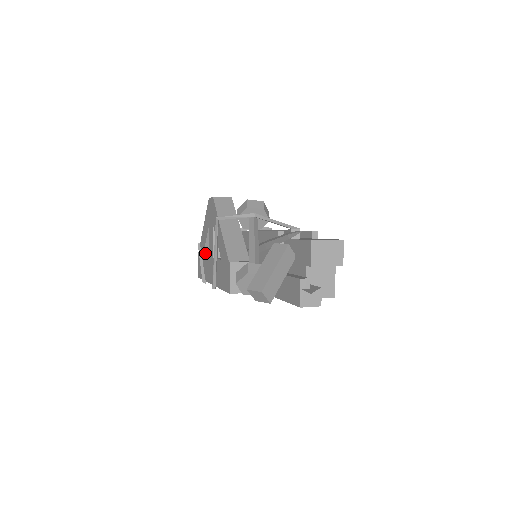
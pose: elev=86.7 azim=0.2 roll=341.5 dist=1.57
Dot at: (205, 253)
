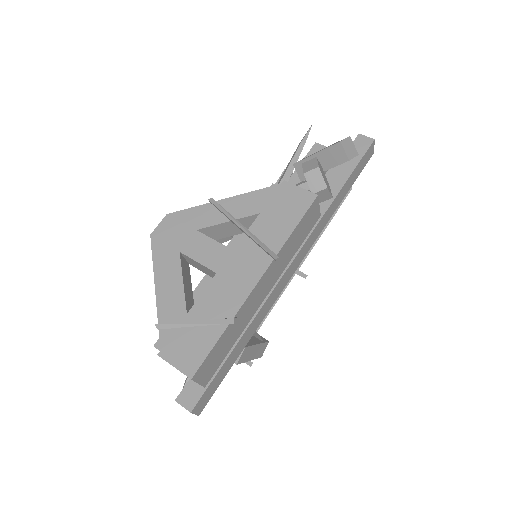
Dot at: (187, 311)
